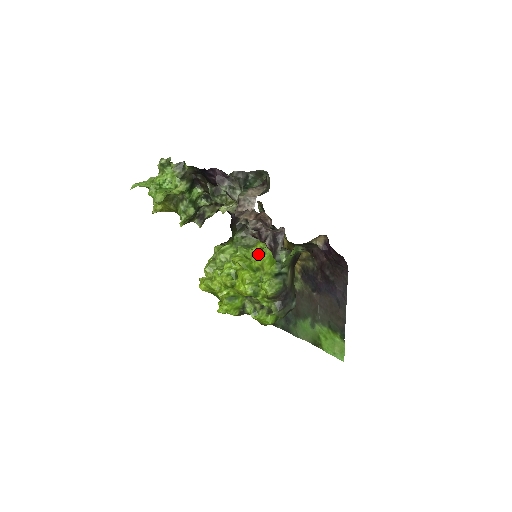
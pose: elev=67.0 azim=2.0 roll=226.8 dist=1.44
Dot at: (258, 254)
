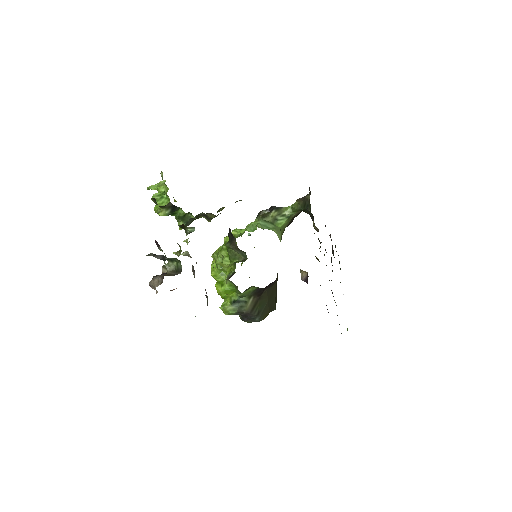
Dot at: occluded
